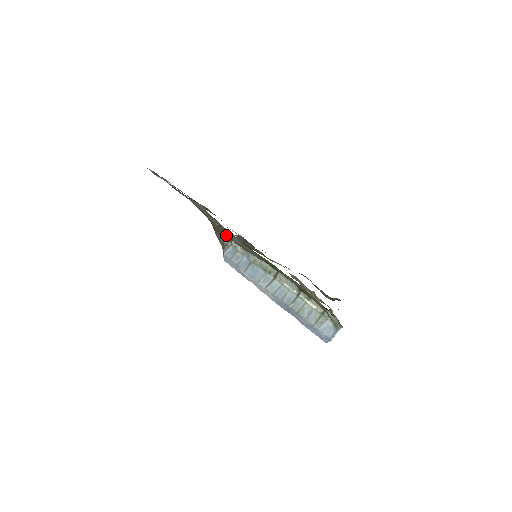
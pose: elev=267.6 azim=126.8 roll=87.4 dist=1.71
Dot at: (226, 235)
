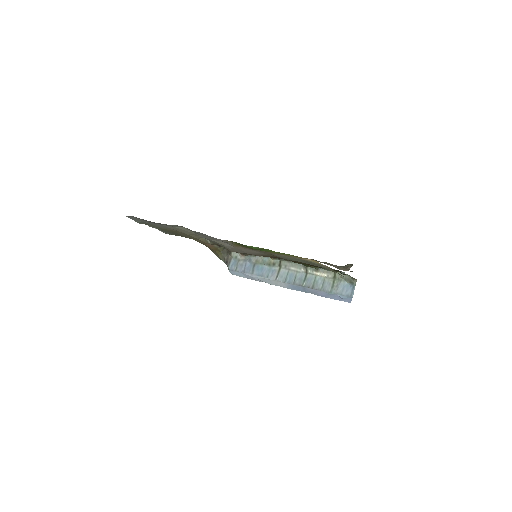
Dot at: (223, 251)
